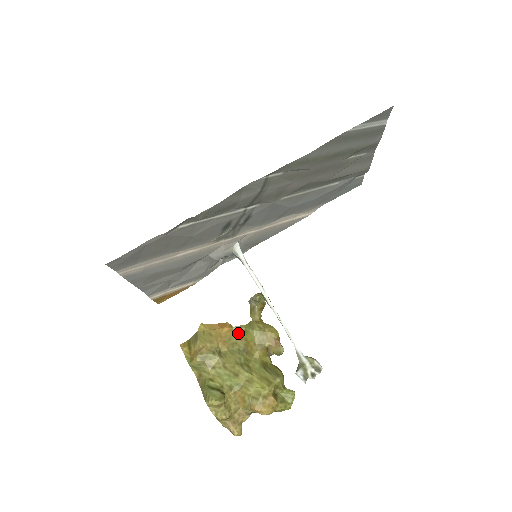
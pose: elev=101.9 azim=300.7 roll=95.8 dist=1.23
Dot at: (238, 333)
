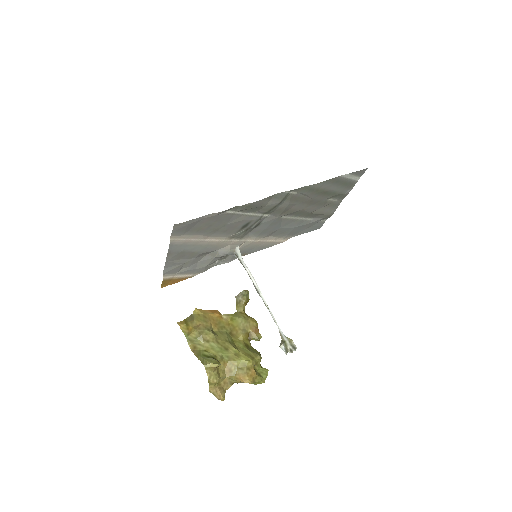
Dot at: (226, 320)
